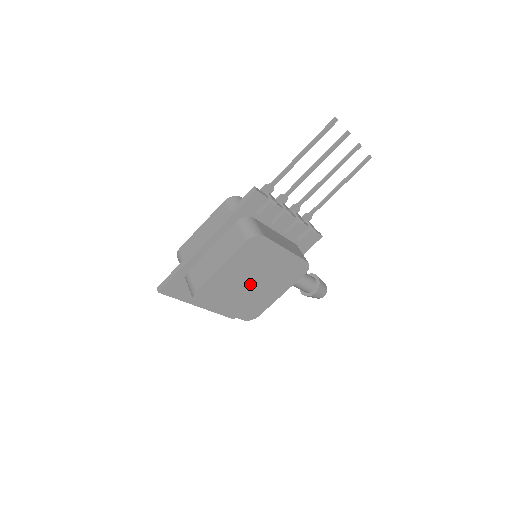
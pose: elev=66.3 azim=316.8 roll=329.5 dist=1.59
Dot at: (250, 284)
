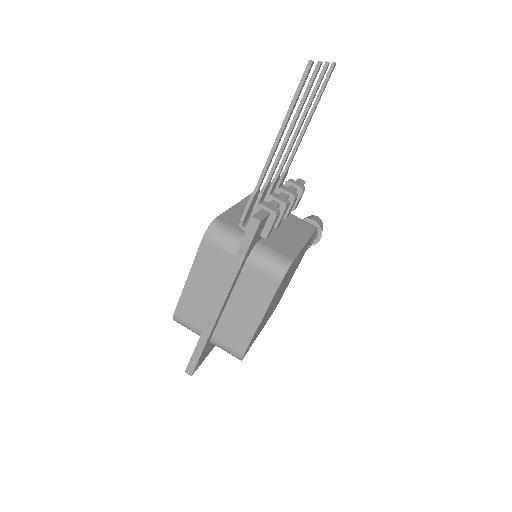
Dot at: (278, 296)
